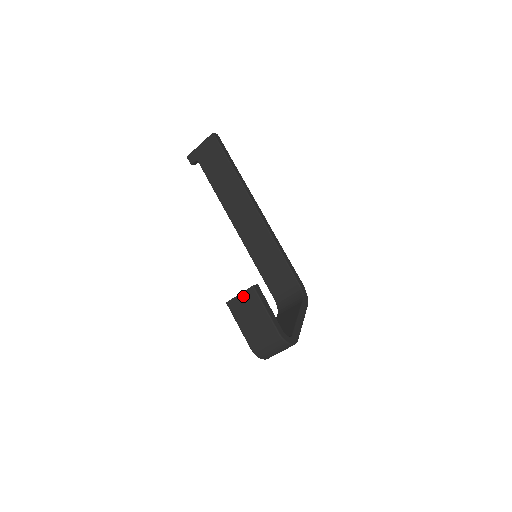
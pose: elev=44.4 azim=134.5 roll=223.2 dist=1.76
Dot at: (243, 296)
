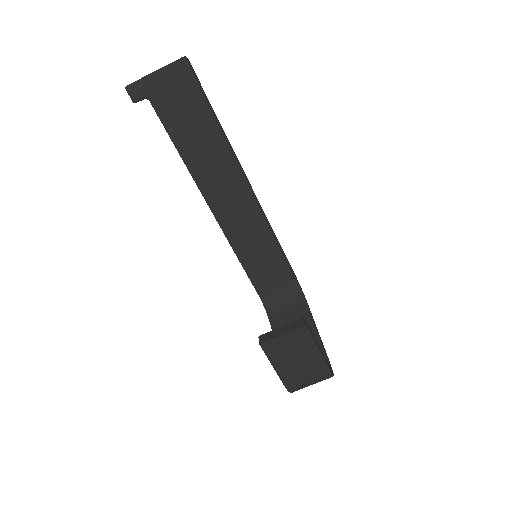
Dot at: (289, 337)
